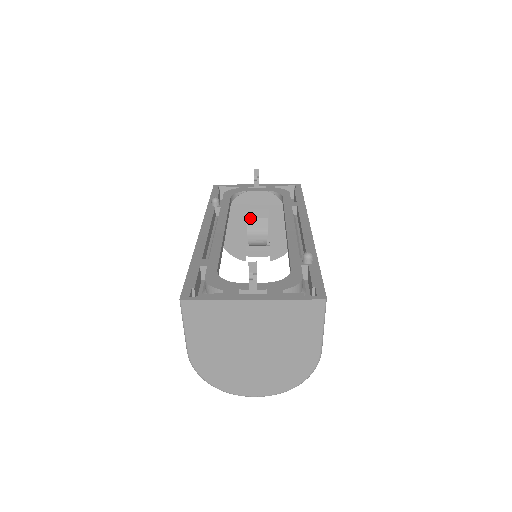
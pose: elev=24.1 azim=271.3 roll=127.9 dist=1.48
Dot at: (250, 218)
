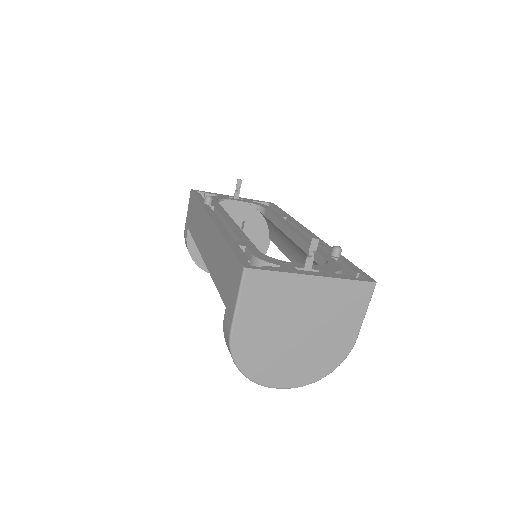
Dot at: occluded
